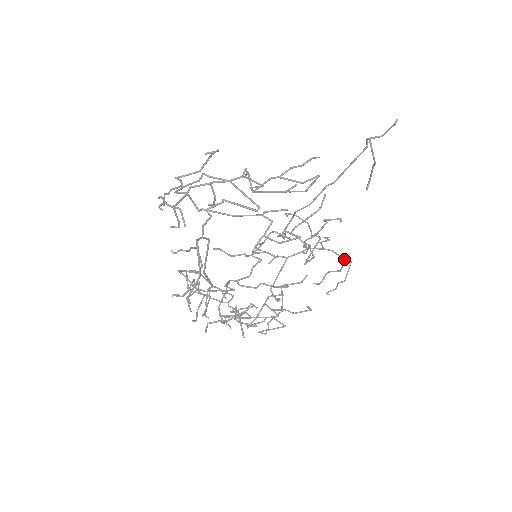
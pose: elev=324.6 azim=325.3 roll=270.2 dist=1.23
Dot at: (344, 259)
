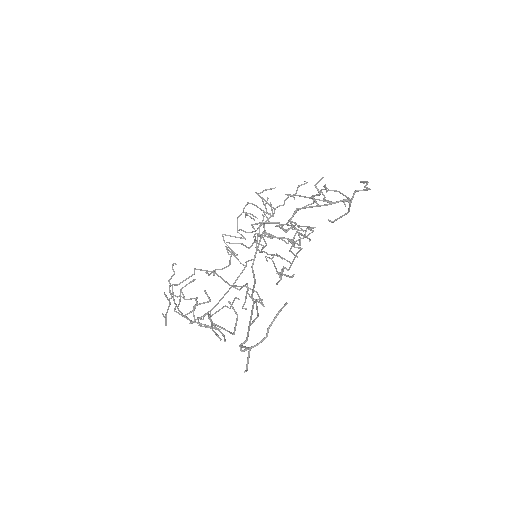
Dot at: occluded
